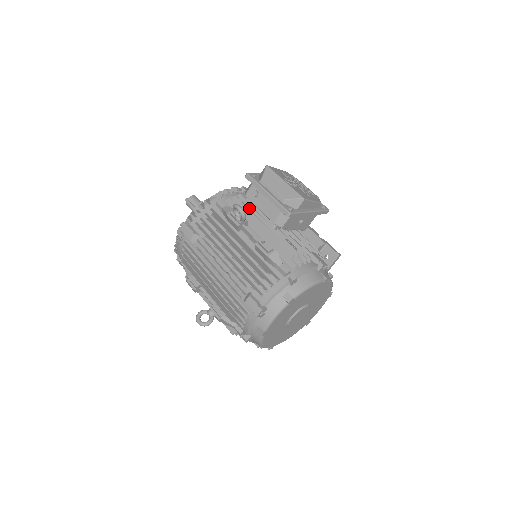
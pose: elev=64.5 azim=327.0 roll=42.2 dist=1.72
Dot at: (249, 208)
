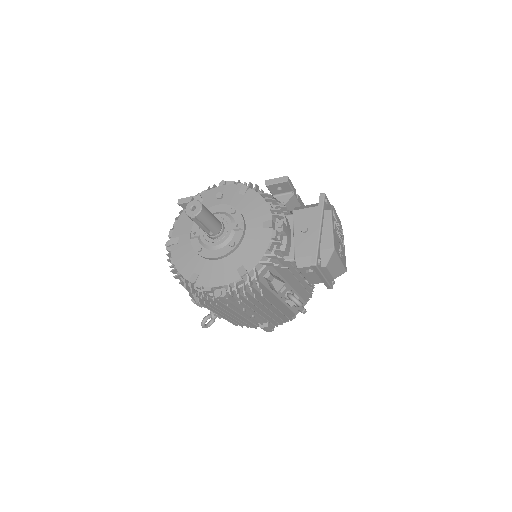
Dot at: (291, 268)
